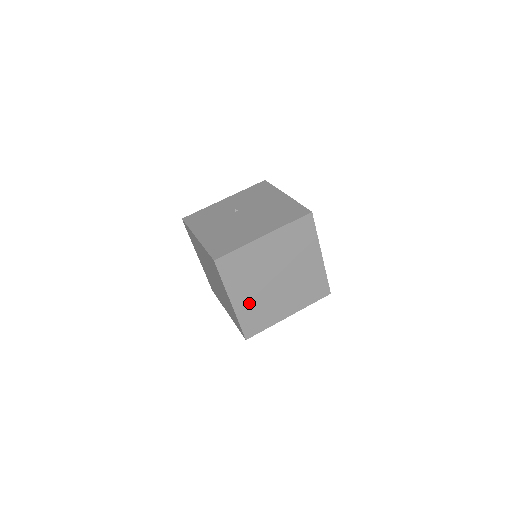
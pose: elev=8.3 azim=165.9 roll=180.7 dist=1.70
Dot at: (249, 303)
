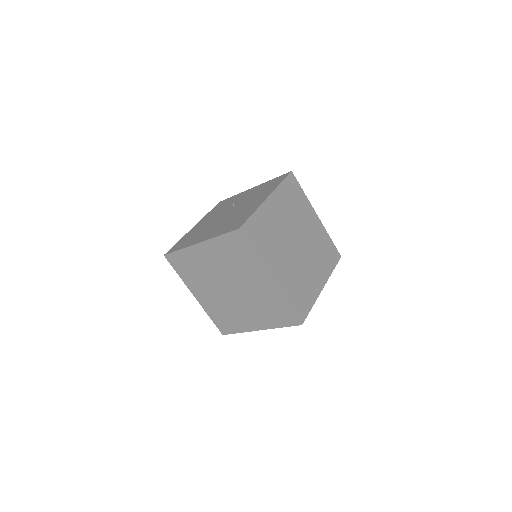
Dot at: (211, 302)
